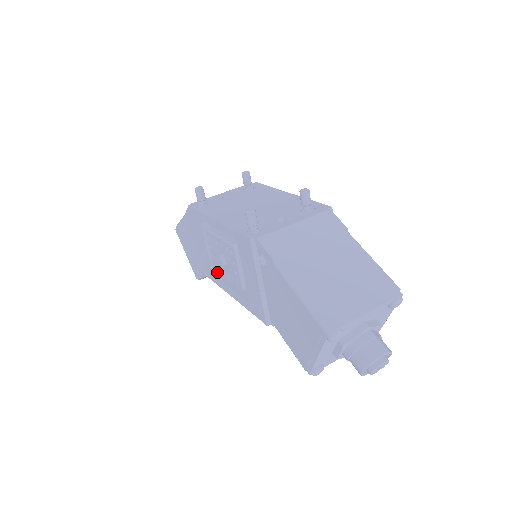
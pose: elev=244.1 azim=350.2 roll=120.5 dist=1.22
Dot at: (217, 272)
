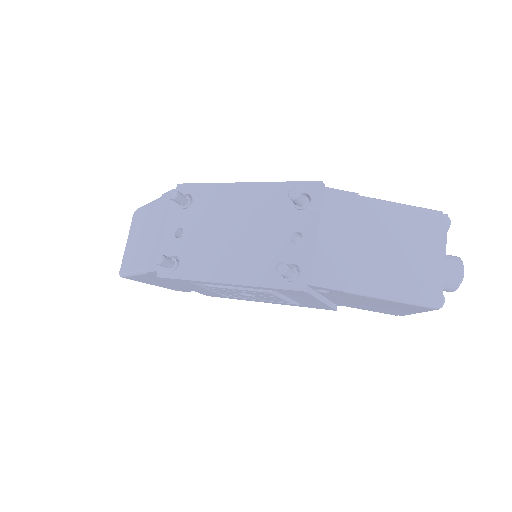
Dot at: occluded
